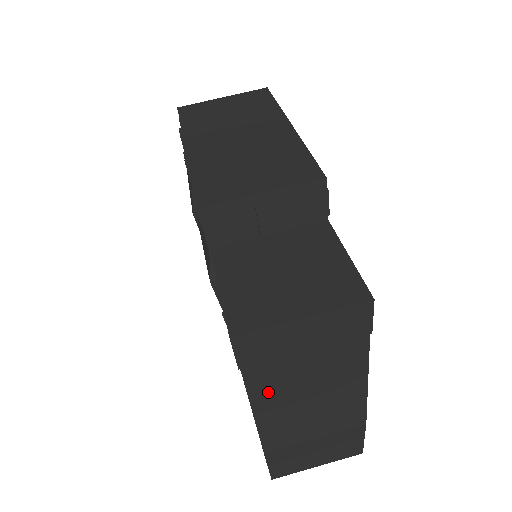
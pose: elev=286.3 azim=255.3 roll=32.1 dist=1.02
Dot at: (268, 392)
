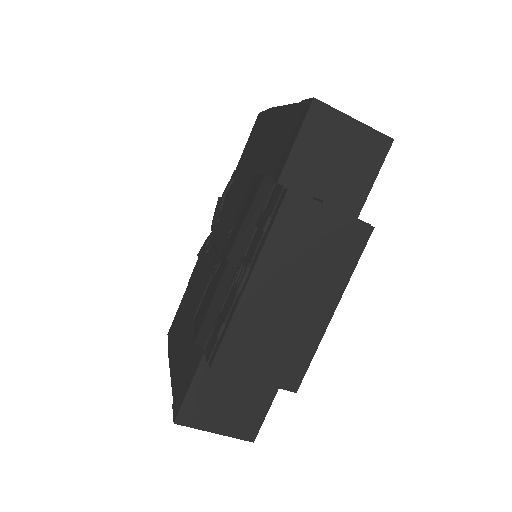
Dot at: occluded
